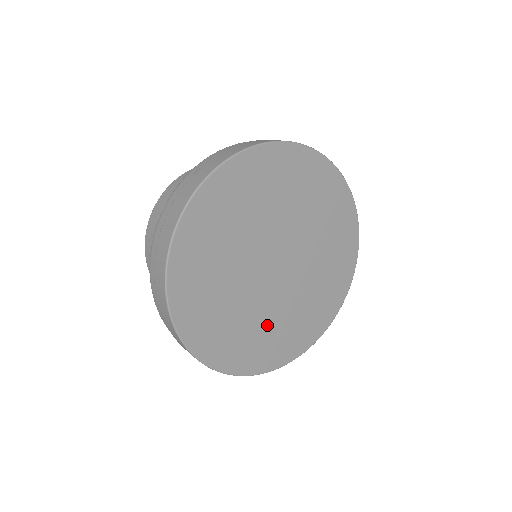
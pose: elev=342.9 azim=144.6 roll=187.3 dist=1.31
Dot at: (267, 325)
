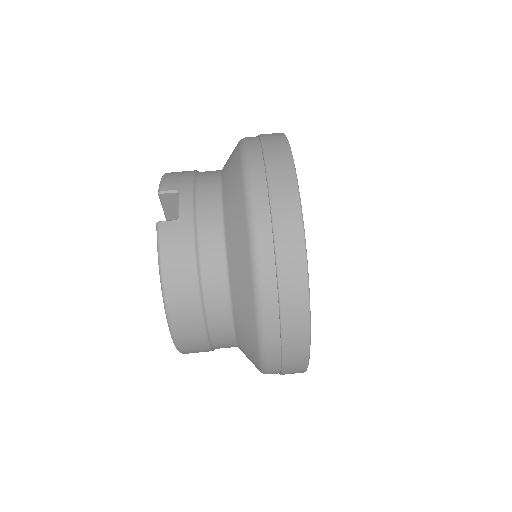
Dot at: occluded
